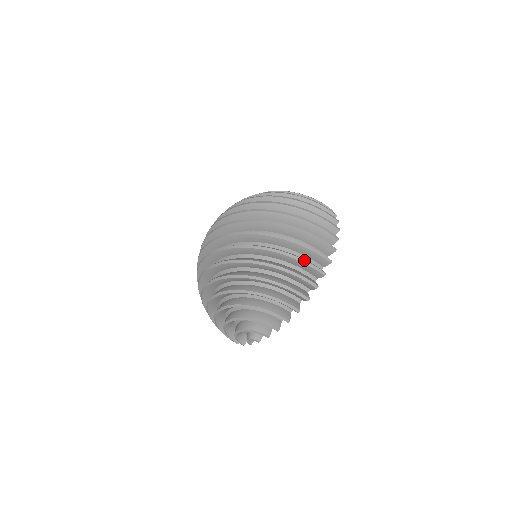
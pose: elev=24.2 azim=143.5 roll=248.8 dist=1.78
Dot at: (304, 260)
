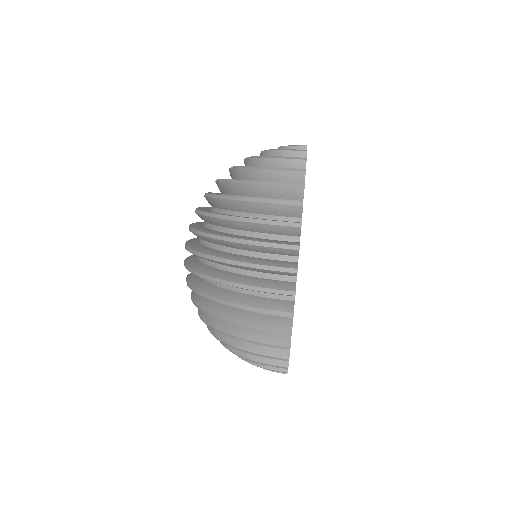
Dot at: (253, 326)
